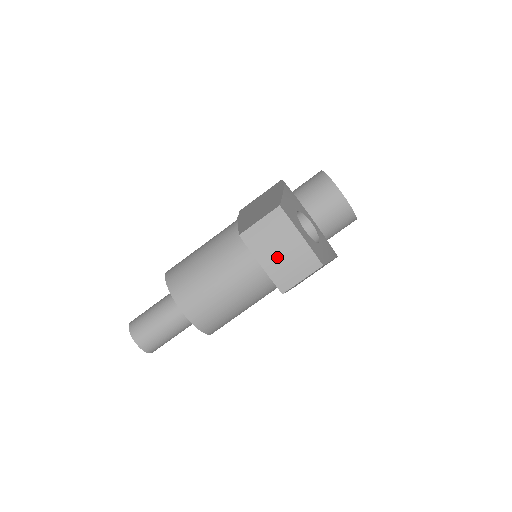
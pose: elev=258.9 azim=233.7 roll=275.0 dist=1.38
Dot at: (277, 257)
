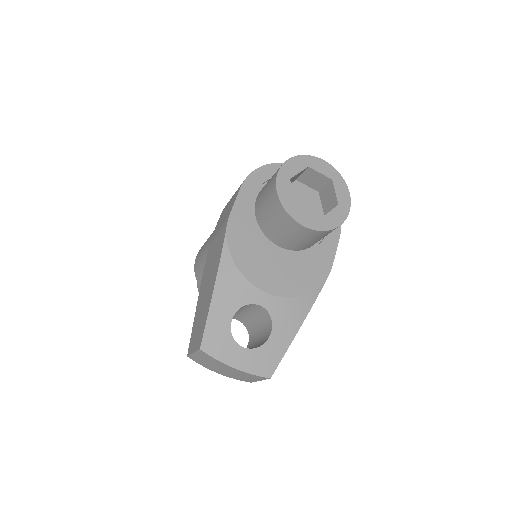
Dot at: (226, 373)
